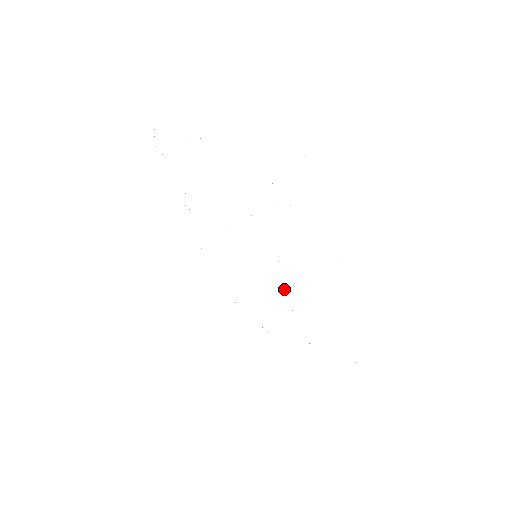
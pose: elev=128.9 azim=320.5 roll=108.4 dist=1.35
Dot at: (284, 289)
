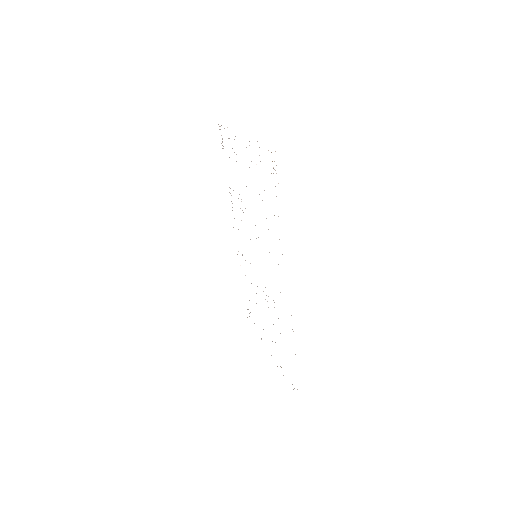
Dot at: occluded
